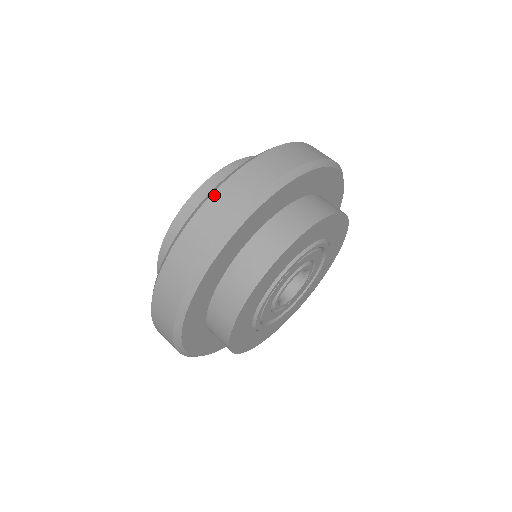
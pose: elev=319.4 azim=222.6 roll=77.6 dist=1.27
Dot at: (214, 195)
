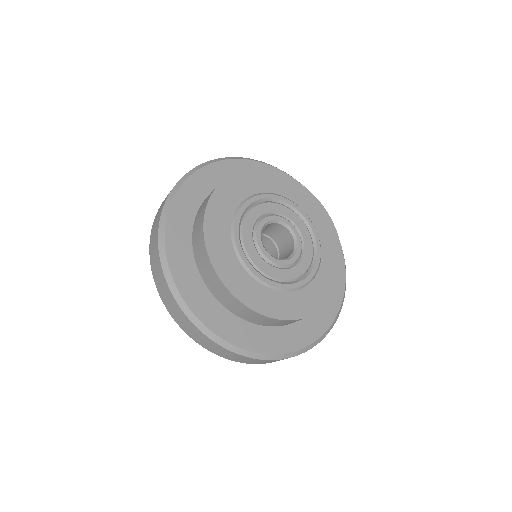
Dot at: occluded
